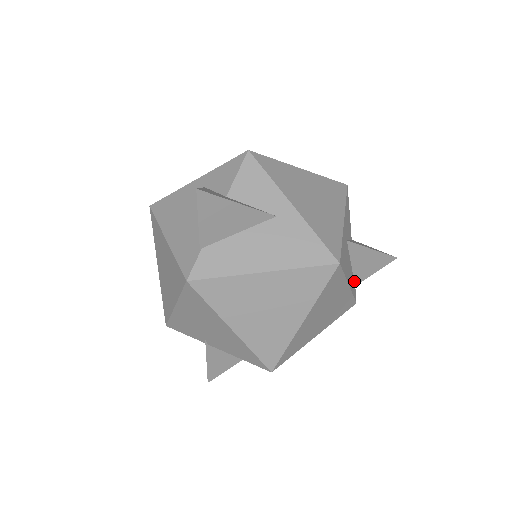
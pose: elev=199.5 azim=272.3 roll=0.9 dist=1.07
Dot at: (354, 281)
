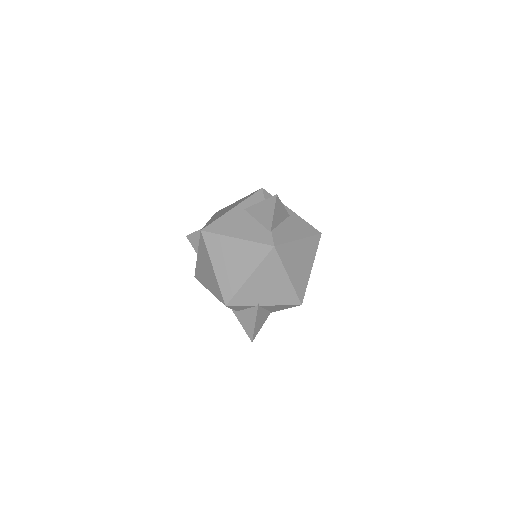
Dot at: occluded
